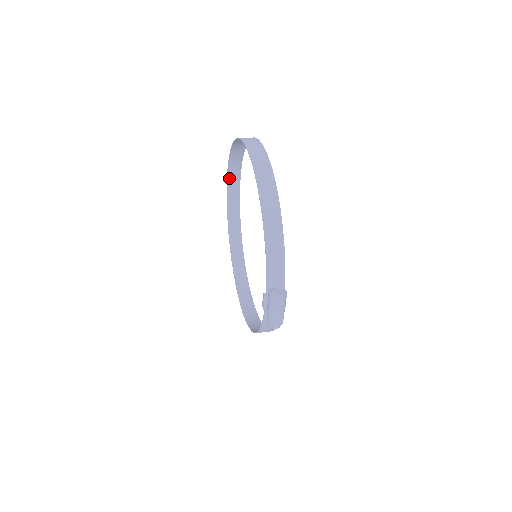
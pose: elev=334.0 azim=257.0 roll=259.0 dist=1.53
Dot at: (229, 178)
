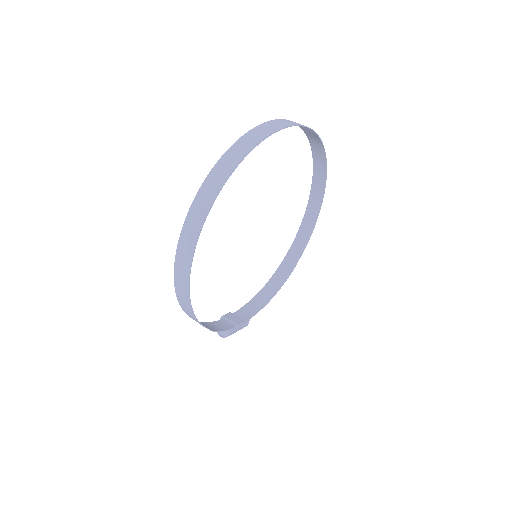
Dot at: (275, 121)
